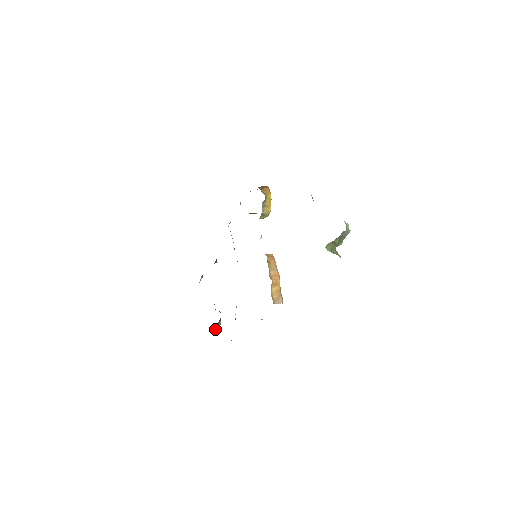
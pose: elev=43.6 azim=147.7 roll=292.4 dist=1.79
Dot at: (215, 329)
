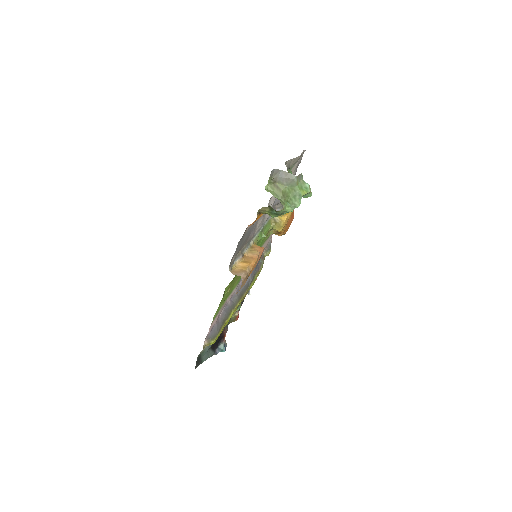
Dot at: (217, 353)
